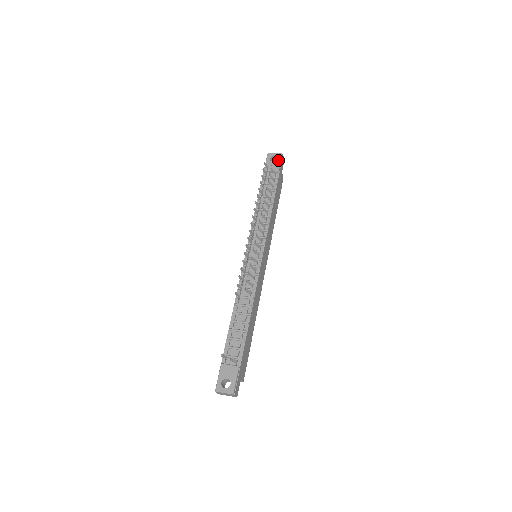
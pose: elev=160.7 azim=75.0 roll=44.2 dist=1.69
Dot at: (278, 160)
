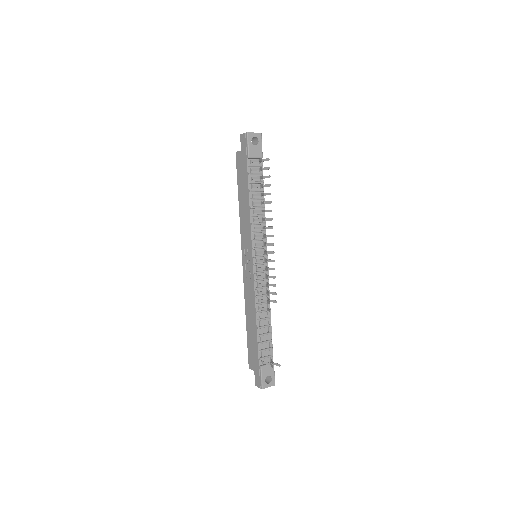
Dot at: (260, 143)
